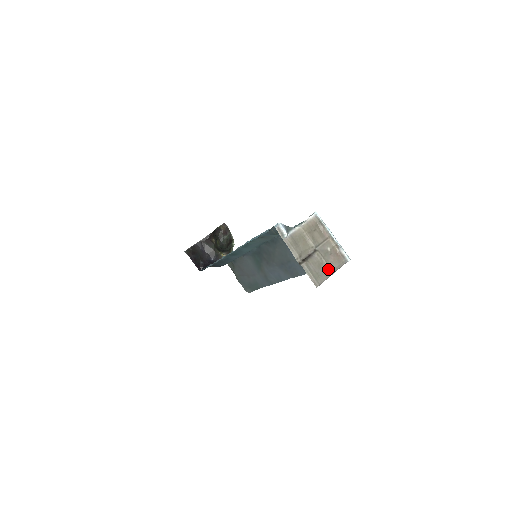
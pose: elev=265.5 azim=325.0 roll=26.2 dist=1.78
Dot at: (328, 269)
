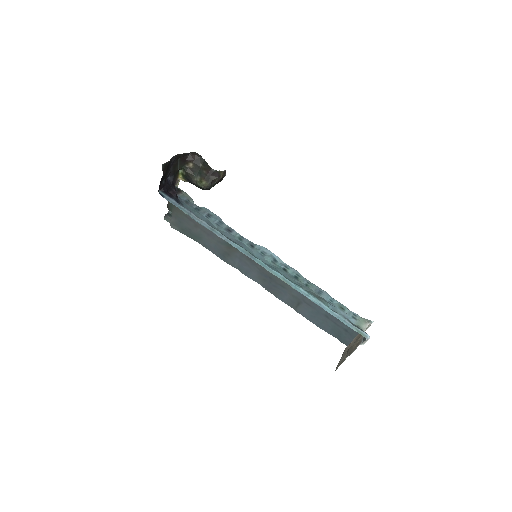
Dot at: occluded
